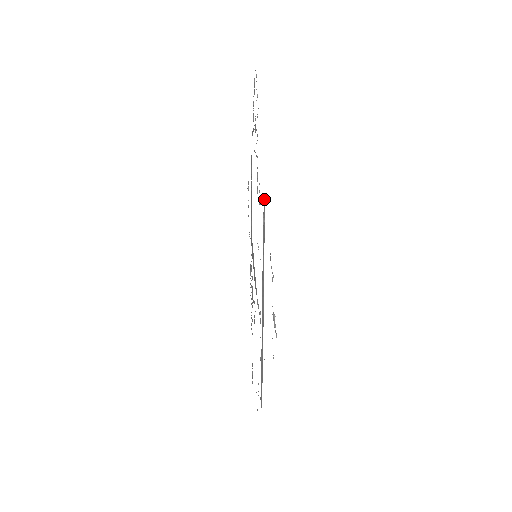
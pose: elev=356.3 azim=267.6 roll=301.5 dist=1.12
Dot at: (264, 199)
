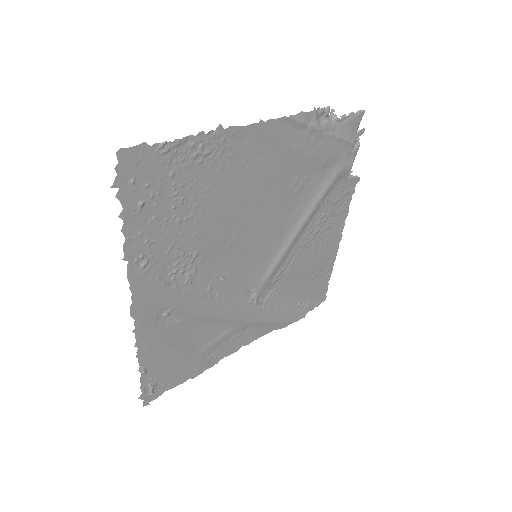
Dot at: (156, 308)
